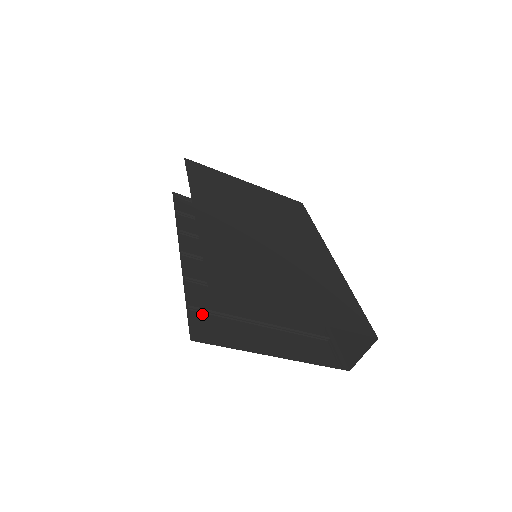
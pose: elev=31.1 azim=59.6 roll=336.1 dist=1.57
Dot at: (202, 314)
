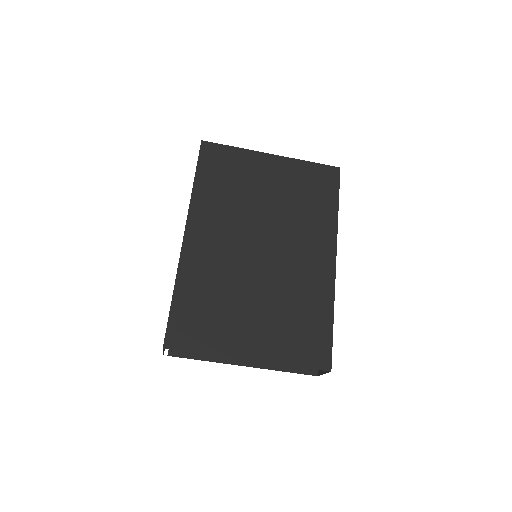
Dot at: occluded
